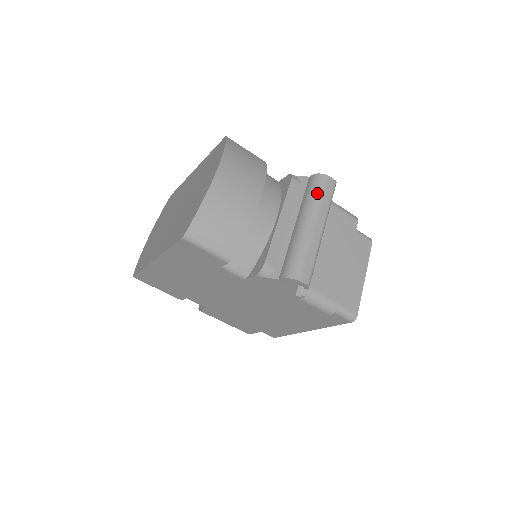
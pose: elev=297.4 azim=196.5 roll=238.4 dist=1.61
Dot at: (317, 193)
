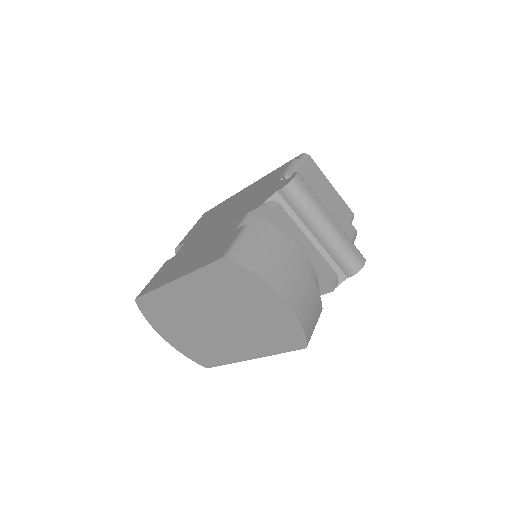
Dot at: (306, 201)
